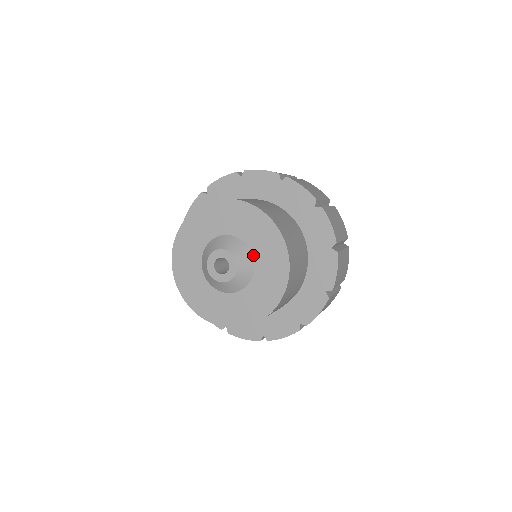
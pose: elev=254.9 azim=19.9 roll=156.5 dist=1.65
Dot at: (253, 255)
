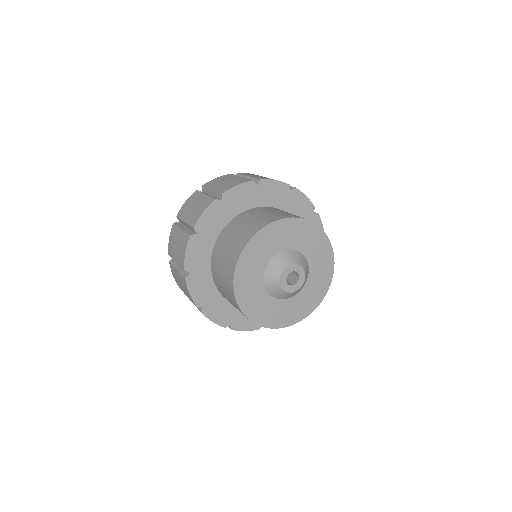
Dot at: (303, 254)
